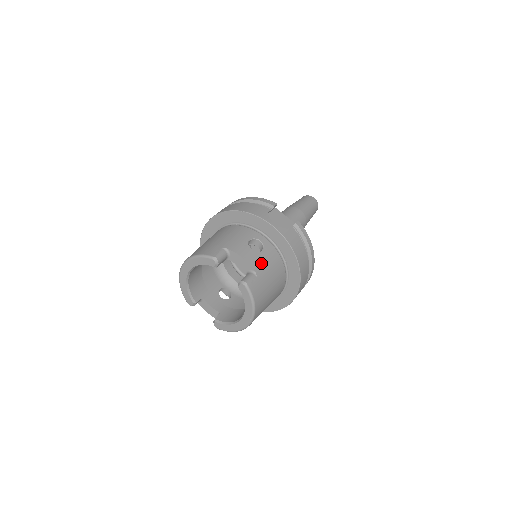
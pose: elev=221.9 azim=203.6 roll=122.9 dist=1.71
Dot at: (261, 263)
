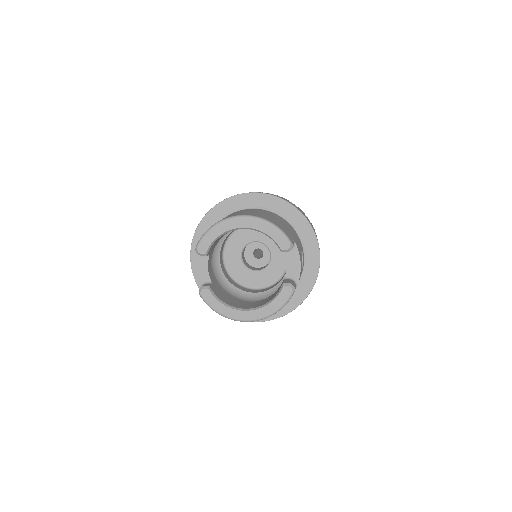
Dot at: occluded
